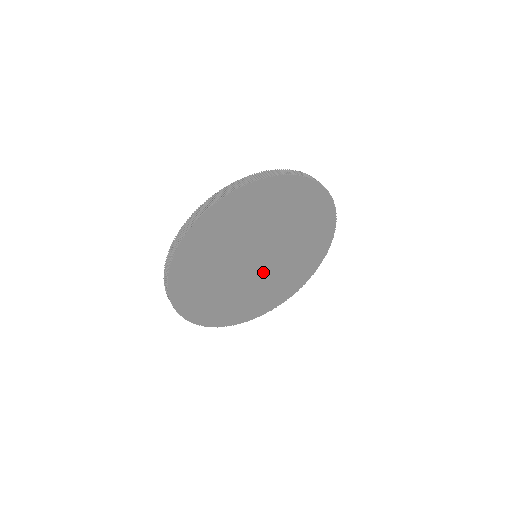
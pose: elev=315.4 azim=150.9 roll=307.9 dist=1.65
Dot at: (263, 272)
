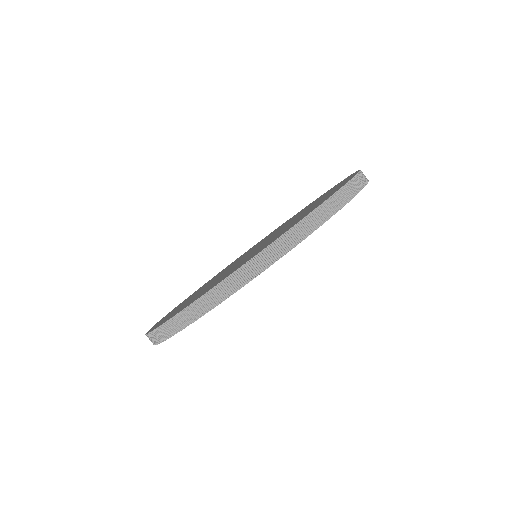
Dot at: occluded
